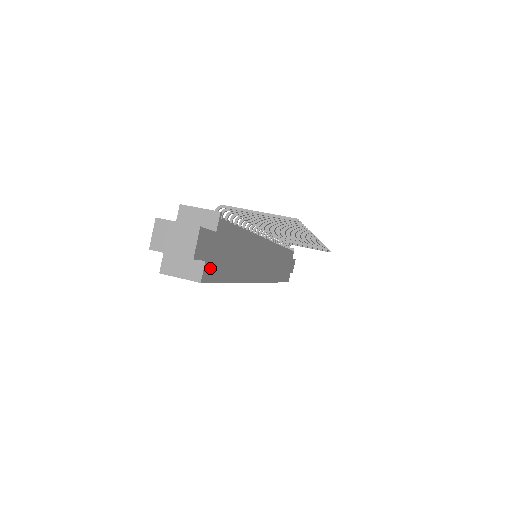
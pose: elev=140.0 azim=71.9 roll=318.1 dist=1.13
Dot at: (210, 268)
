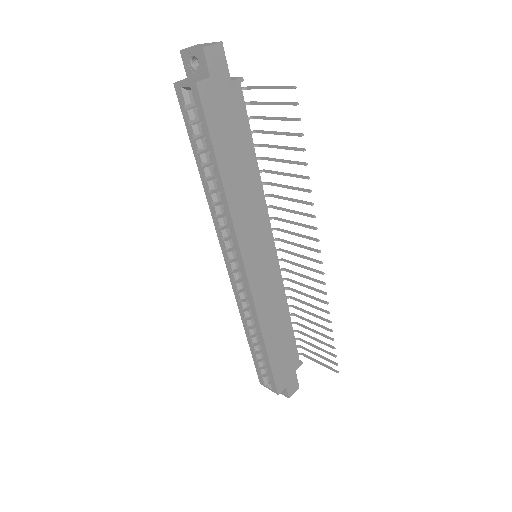
Dot at: (210, 95)
